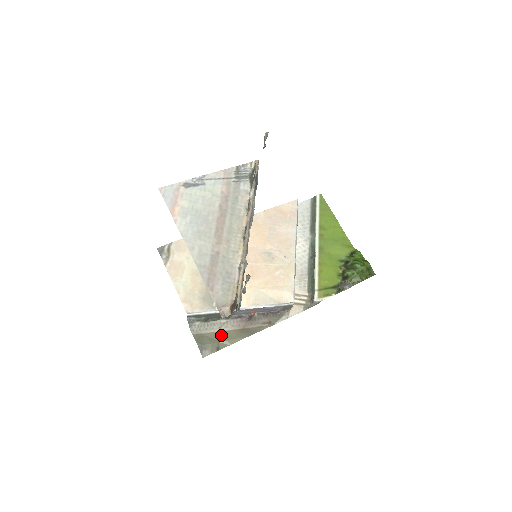
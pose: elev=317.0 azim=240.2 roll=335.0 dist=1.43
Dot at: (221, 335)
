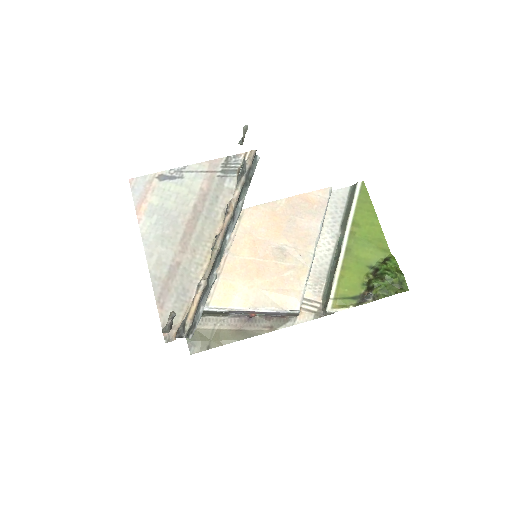
Dot at: (214, 333)
